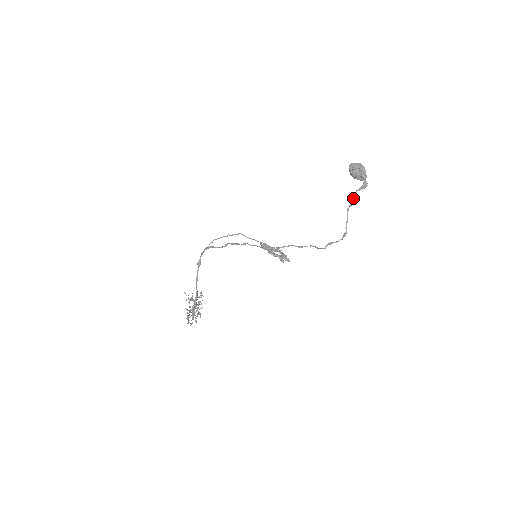
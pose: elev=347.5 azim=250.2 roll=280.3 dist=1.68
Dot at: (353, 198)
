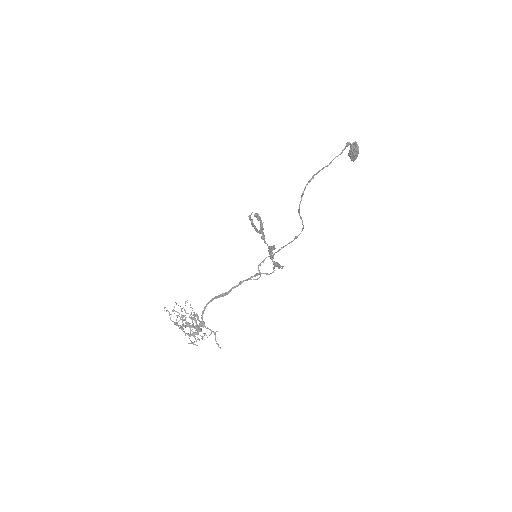
Dot at: occluded
